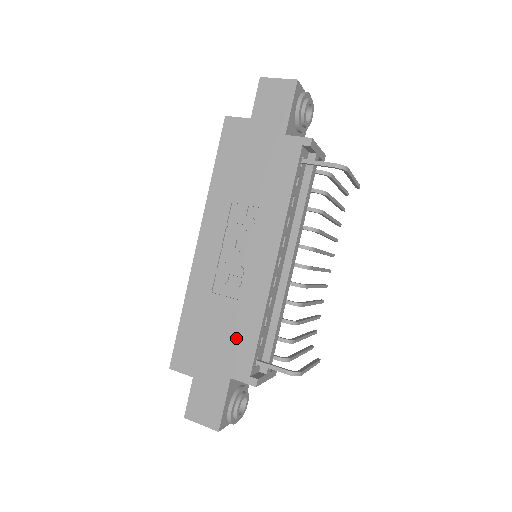
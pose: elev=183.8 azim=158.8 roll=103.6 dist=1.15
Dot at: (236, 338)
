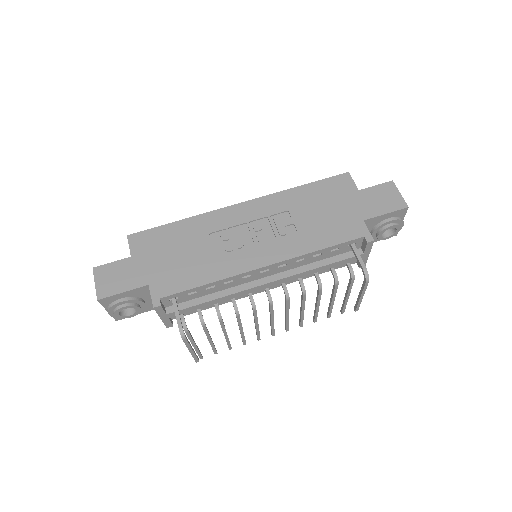
Dot at: (184, 271)
